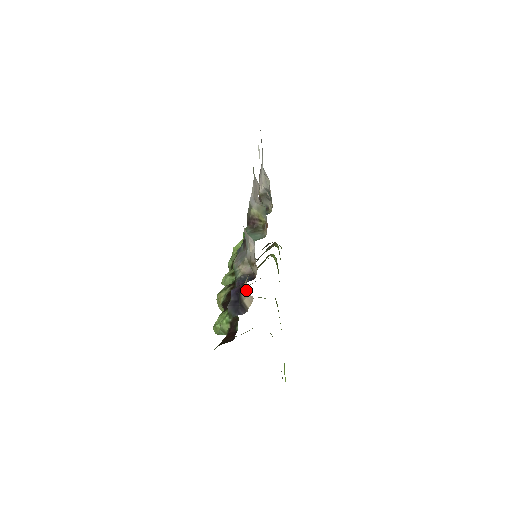
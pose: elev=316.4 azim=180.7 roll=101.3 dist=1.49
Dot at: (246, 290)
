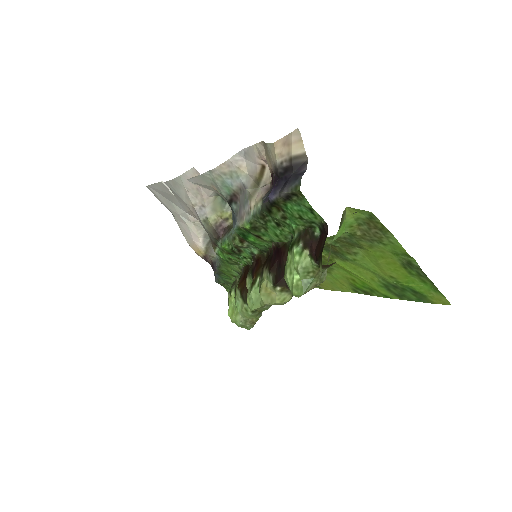
Dot at: (282, 146)
